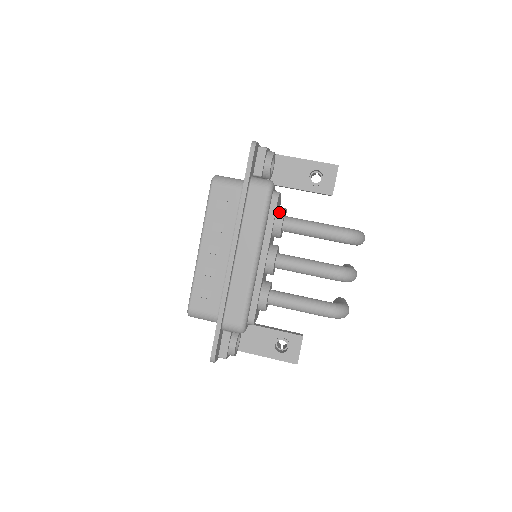
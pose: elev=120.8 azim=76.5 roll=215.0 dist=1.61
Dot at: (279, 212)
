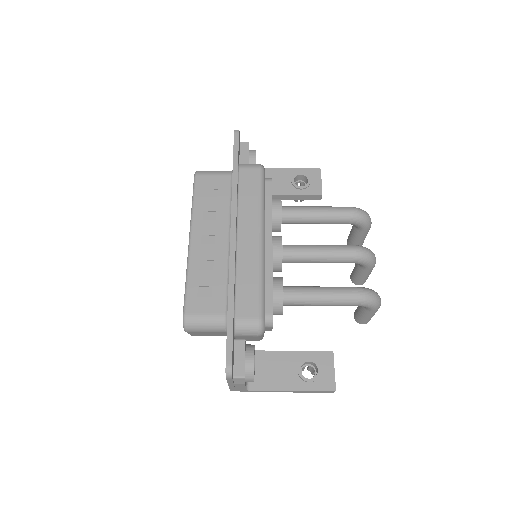
Dot at: (275, 198)
